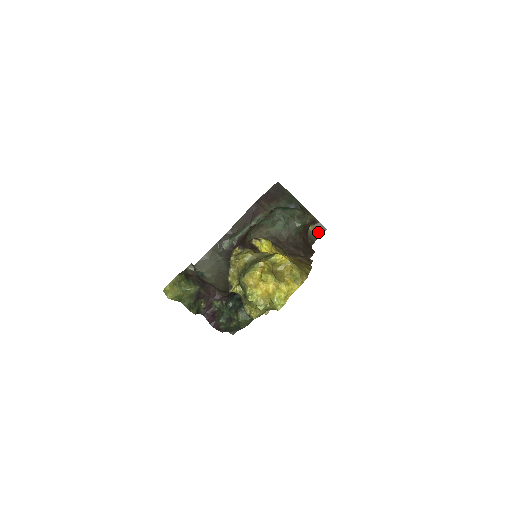
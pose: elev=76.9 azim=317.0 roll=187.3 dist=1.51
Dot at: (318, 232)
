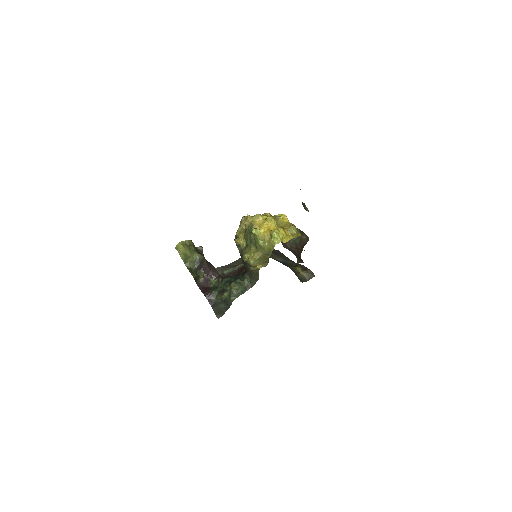
Dot at: (308, 277)
